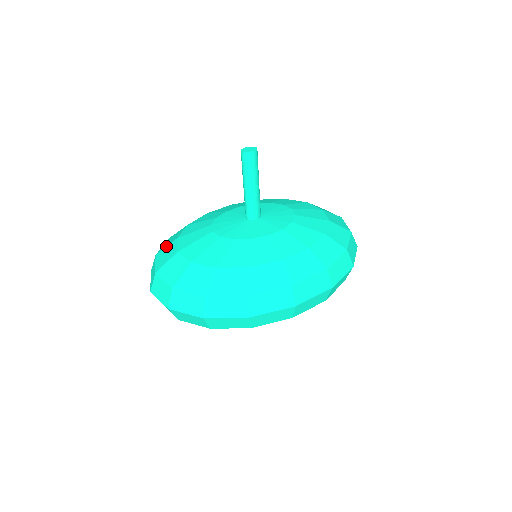
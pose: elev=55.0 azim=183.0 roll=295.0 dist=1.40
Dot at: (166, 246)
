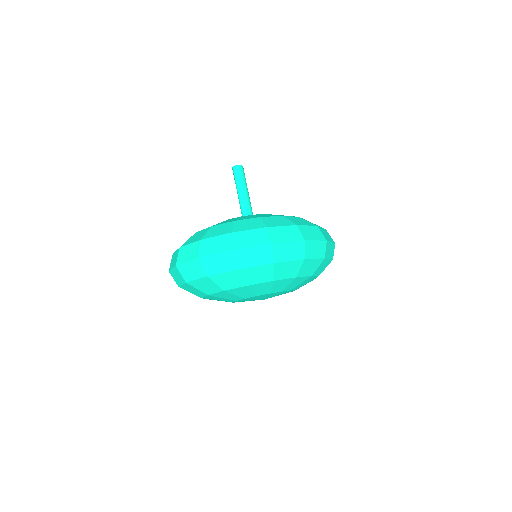
Dot at: occluded
